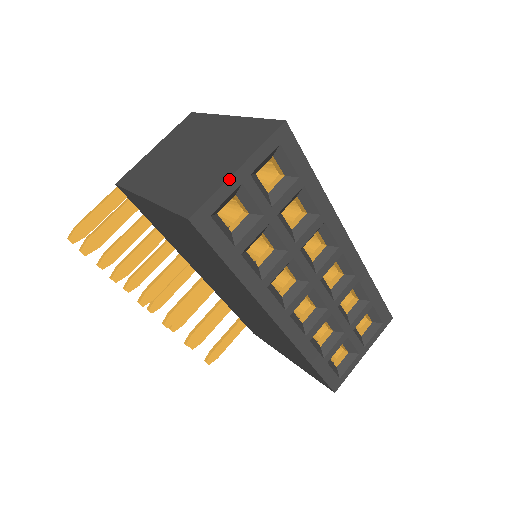
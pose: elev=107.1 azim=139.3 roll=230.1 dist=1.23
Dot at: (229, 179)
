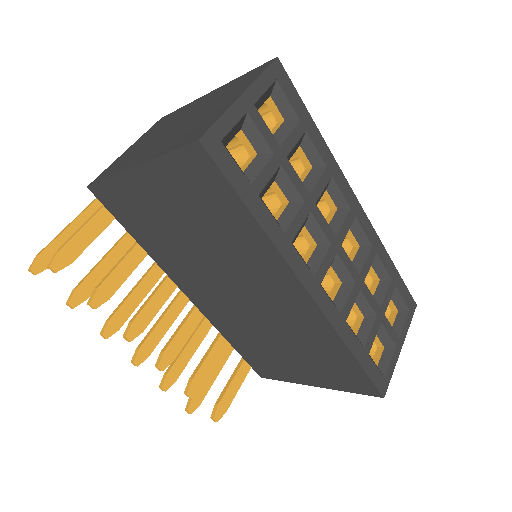
Dot at: (234, 104)
